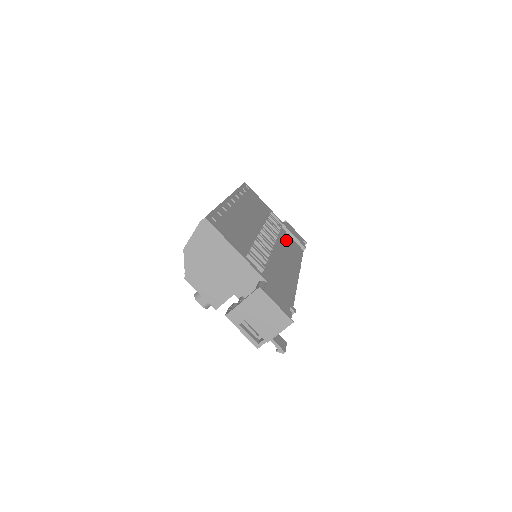
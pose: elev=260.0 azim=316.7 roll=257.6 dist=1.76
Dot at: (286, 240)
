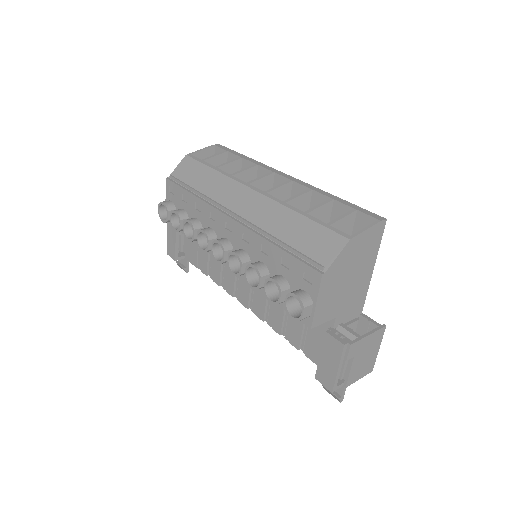
Dot at: occluded
